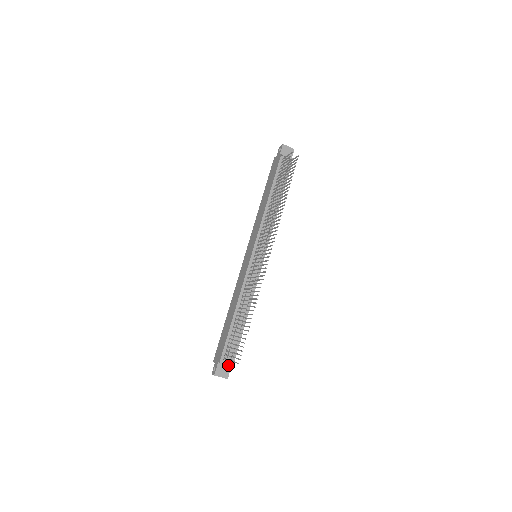
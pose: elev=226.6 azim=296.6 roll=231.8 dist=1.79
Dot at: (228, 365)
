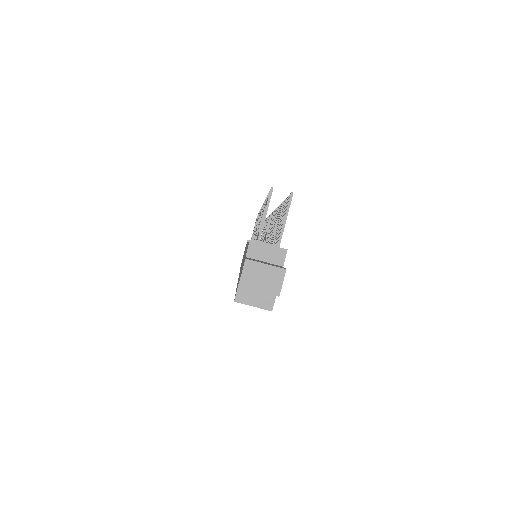
Dot at: occluded
